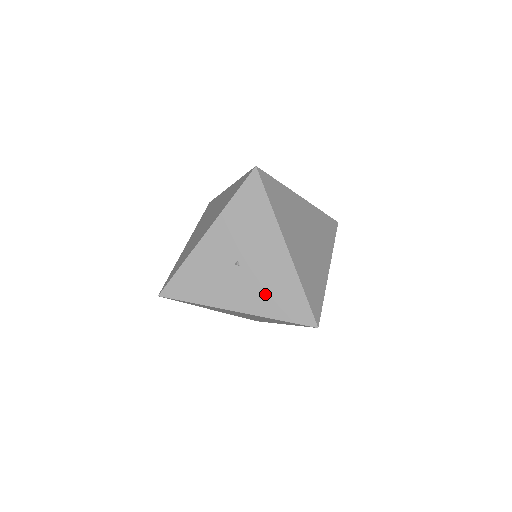
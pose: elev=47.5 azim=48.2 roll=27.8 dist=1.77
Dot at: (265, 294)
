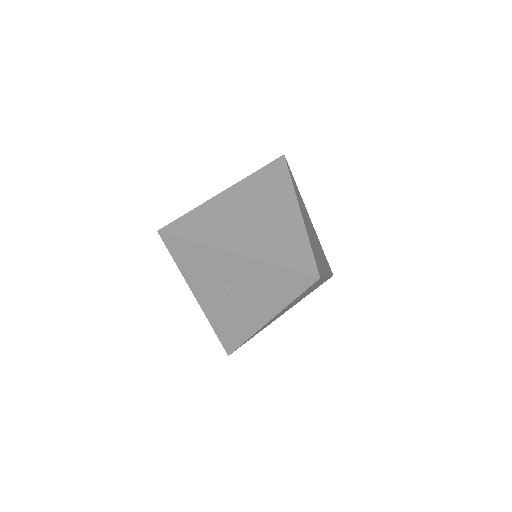
Dot at: (224, 315)
